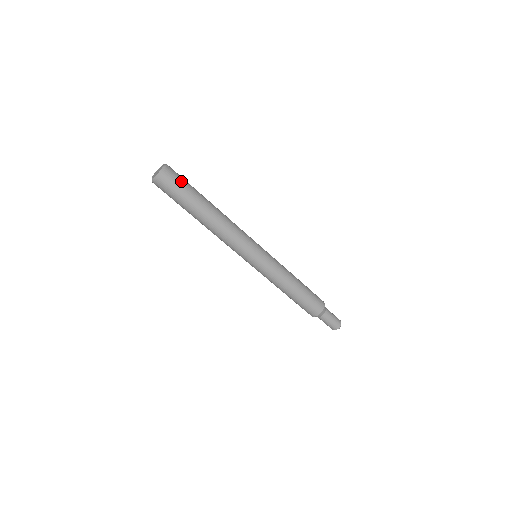
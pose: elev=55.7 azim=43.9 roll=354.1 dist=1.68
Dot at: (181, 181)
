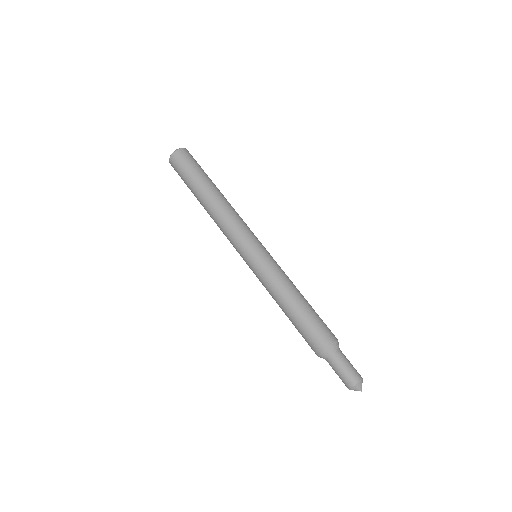
Dot at: occluded
